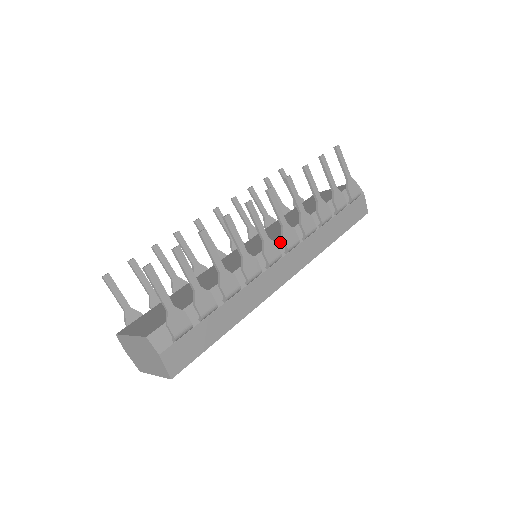
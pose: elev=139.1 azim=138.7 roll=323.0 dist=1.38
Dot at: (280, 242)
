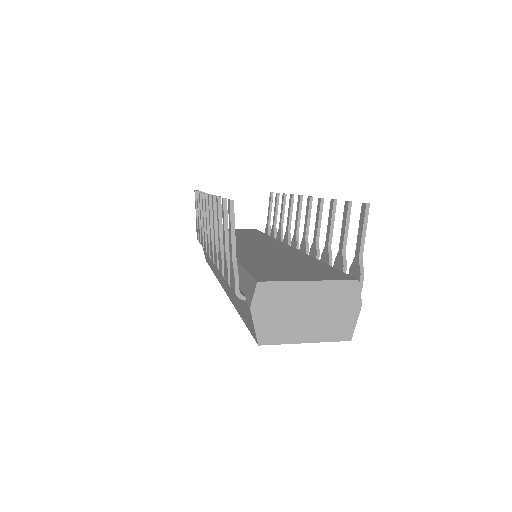
Dot at: occluded
